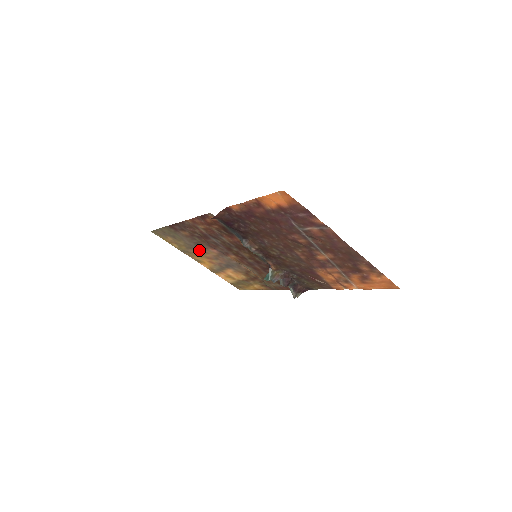
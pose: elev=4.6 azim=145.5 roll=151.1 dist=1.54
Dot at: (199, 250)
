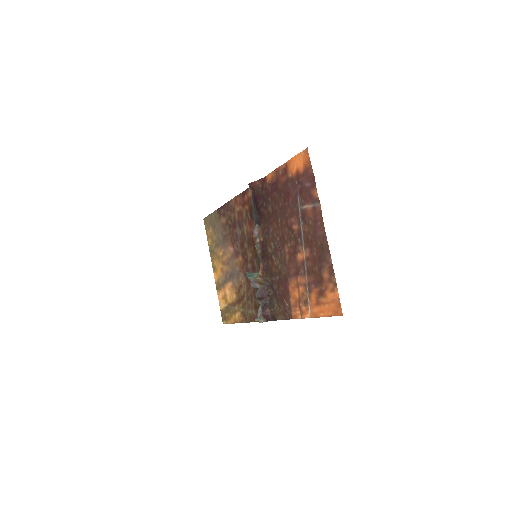
Dot at: (222, 249)
